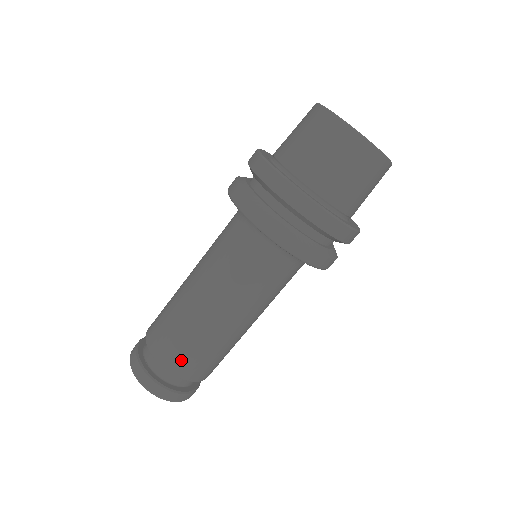
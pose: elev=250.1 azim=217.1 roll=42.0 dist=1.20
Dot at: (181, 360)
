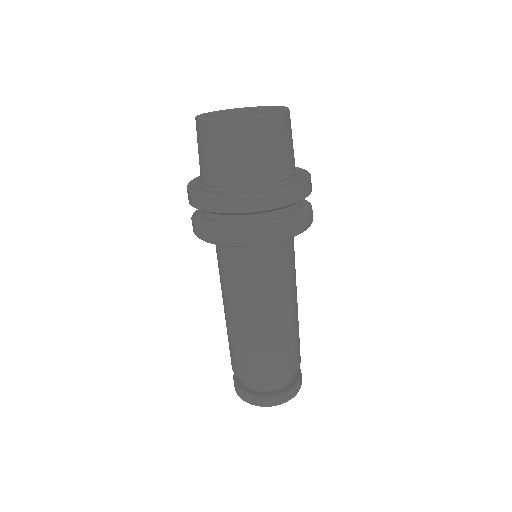
Dot at: (289, 363)
